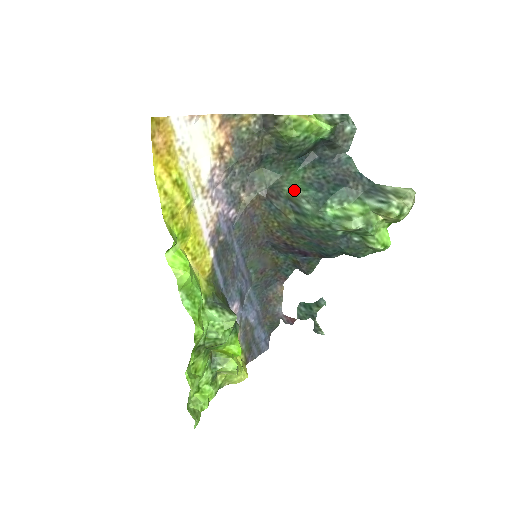
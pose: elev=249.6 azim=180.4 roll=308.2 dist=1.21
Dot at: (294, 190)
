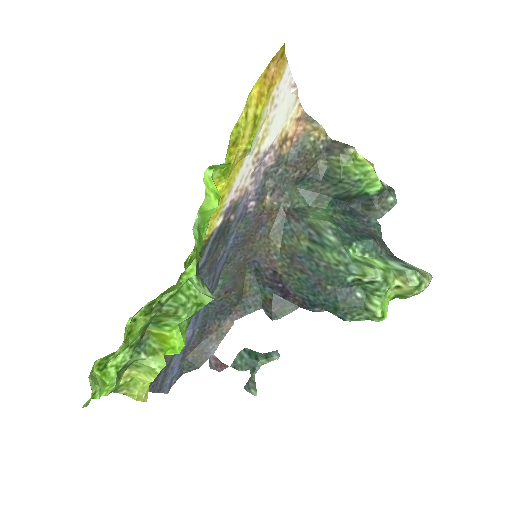
Dot at: (322, 219)
